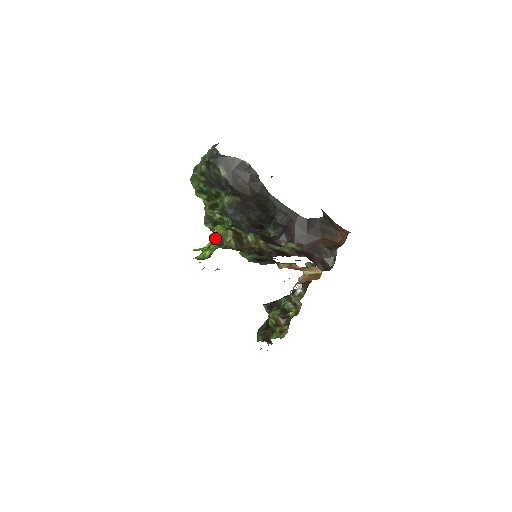
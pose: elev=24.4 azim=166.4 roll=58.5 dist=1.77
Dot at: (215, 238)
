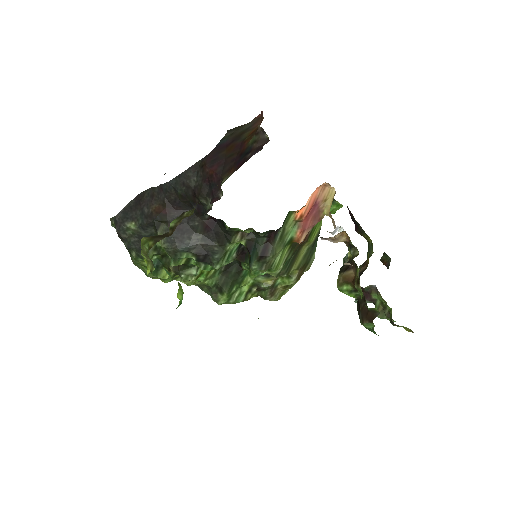
Dot at: (149, 267)
